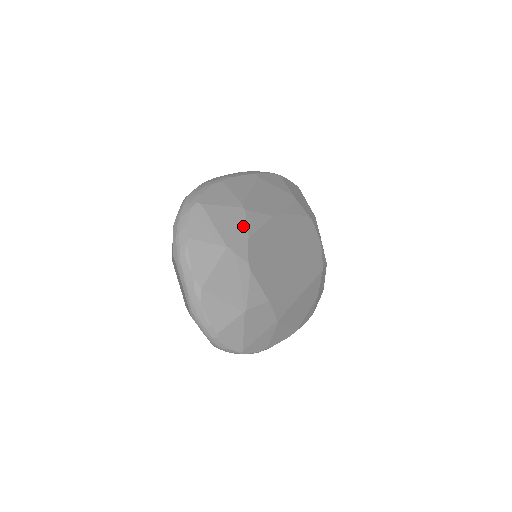
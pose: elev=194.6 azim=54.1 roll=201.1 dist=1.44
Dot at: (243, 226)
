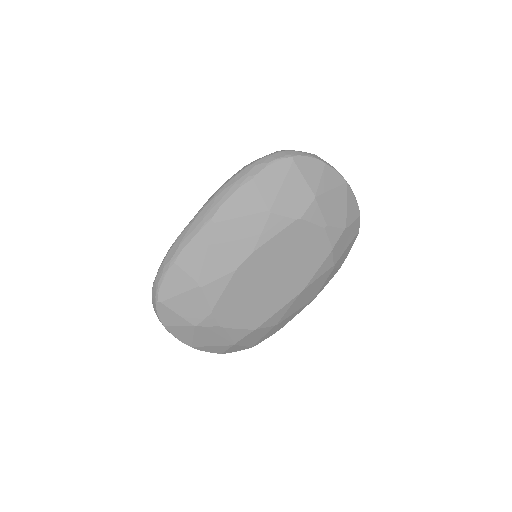
Dot at: (203, 303)
